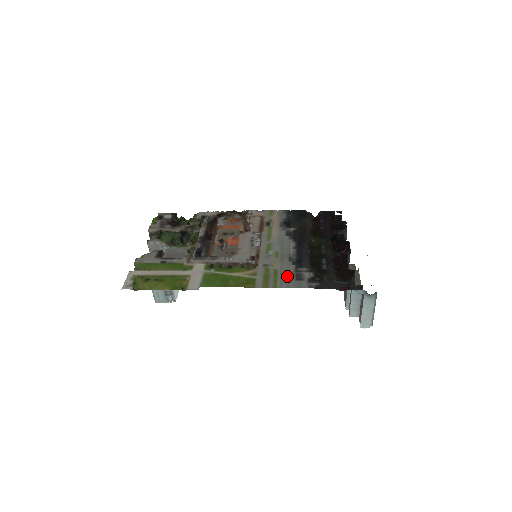
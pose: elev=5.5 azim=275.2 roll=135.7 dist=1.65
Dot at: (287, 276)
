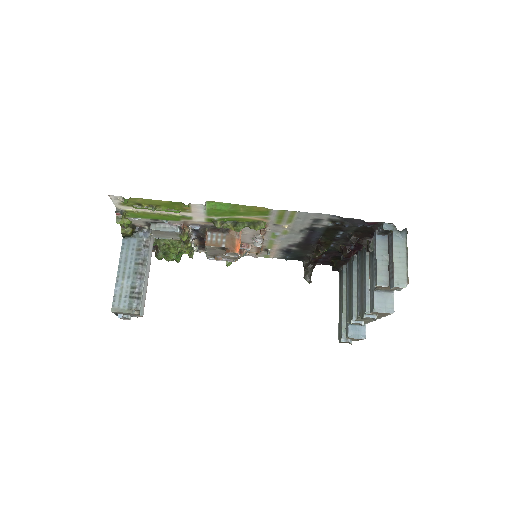
Dot at: (304, 220)
